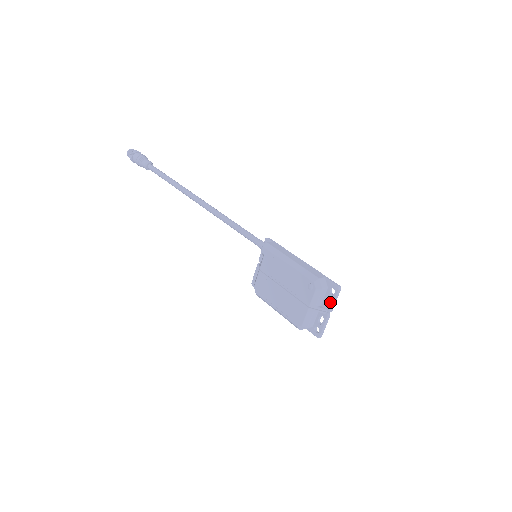
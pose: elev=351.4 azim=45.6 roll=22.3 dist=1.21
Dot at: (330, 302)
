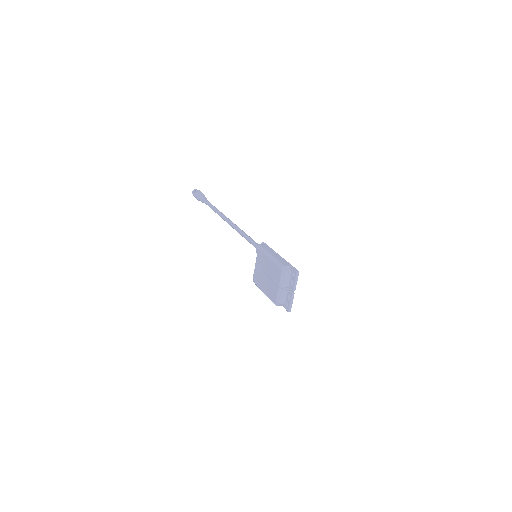
Dot at: (293, 283)
